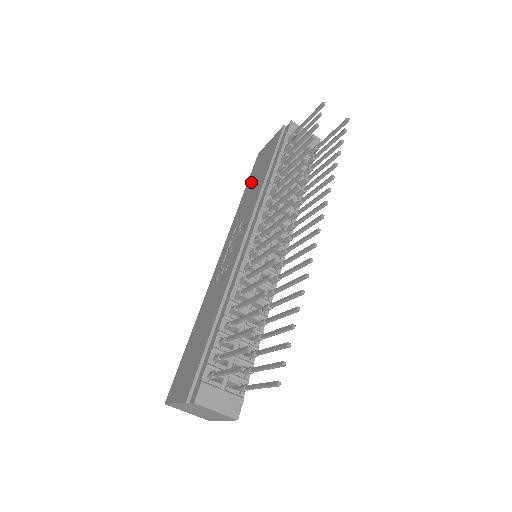
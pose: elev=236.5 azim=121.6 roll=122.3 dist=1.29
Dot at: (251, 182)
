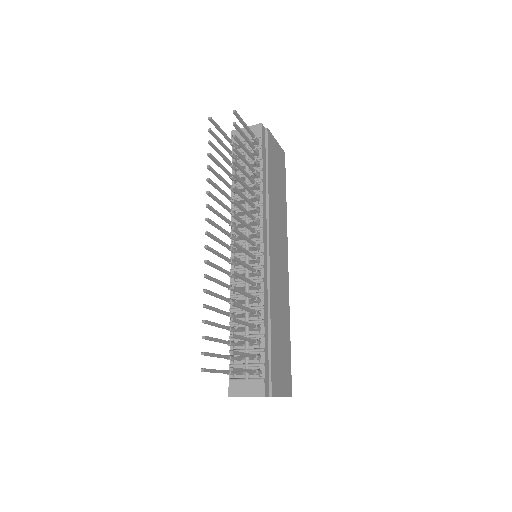
Dot at: occluded
